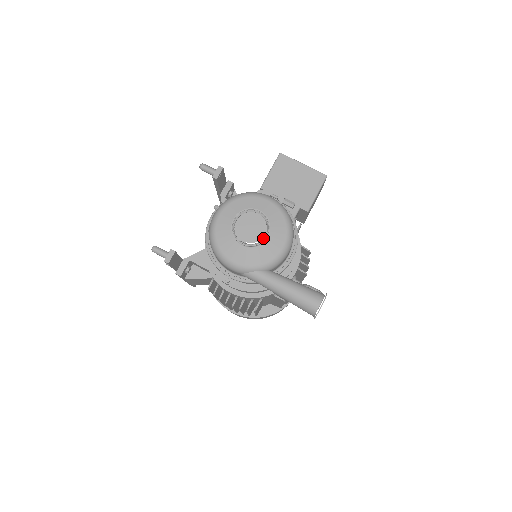
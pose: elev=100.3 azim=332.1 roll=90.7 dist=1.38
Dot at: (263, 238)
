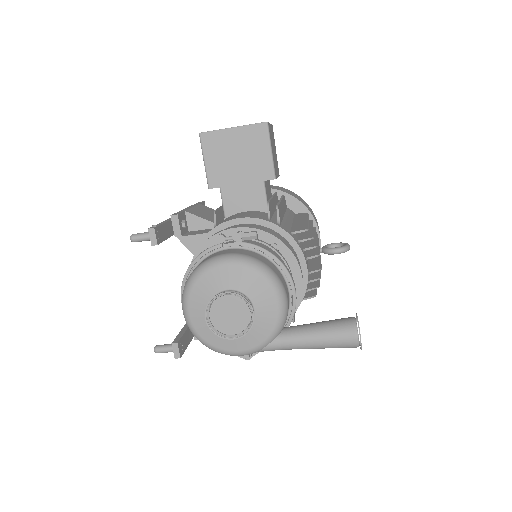
Dot at: occluded
